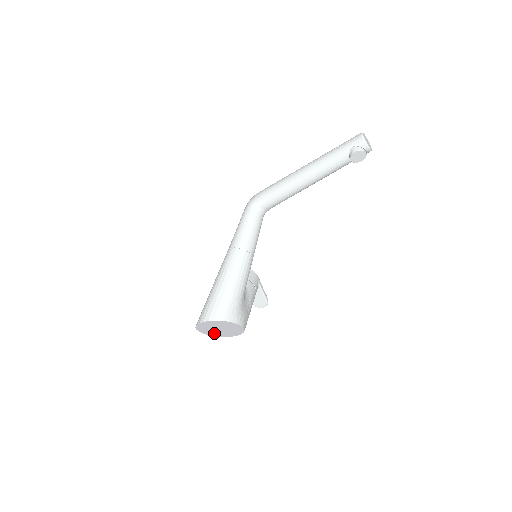
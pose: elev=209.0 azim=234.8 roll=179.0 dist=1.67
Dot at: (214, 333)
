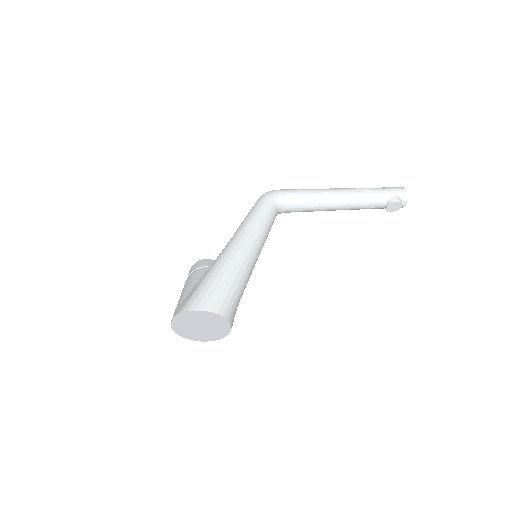
Dot at: (183, 329)
